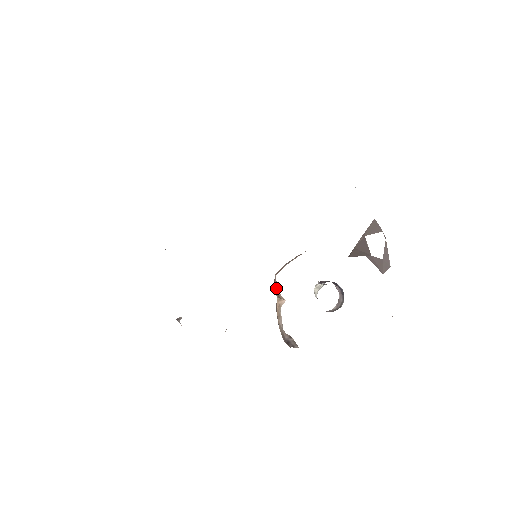
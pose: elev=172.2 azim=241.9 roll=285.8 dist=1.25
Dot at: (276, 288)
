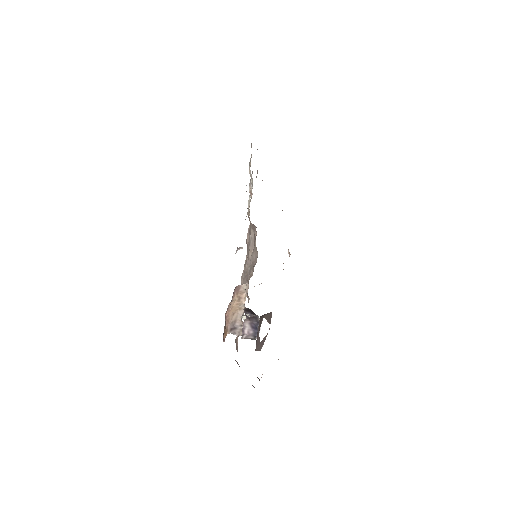
Dot at: (241, 292)
